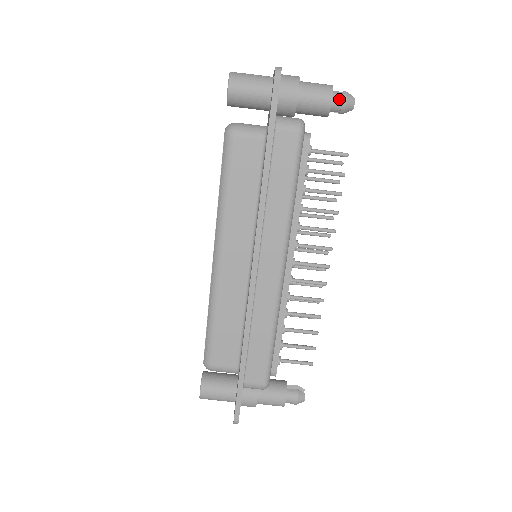
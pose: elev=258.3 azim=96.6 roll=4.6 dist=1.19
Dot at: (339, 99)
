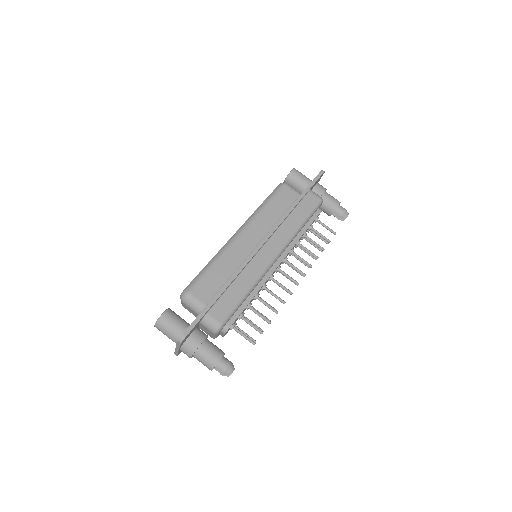
Dot at: (342, 208)
